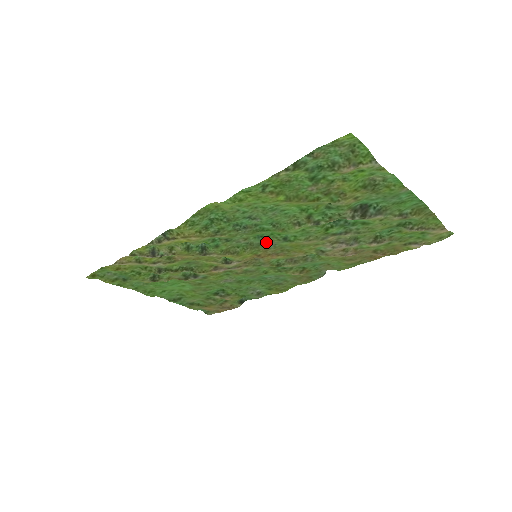
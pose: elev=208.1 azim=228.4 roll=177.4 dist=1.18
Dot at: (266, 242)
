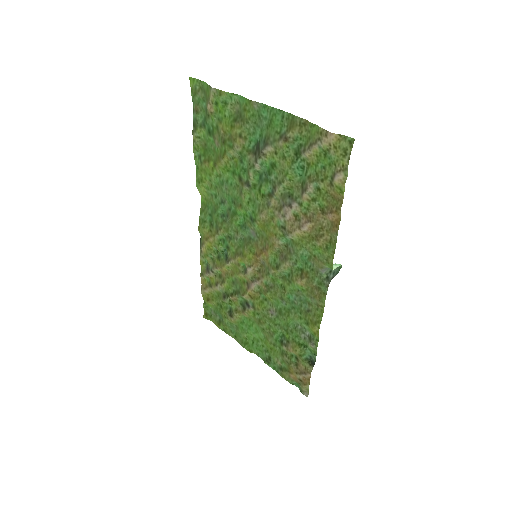
Dot at: (251, 233)
